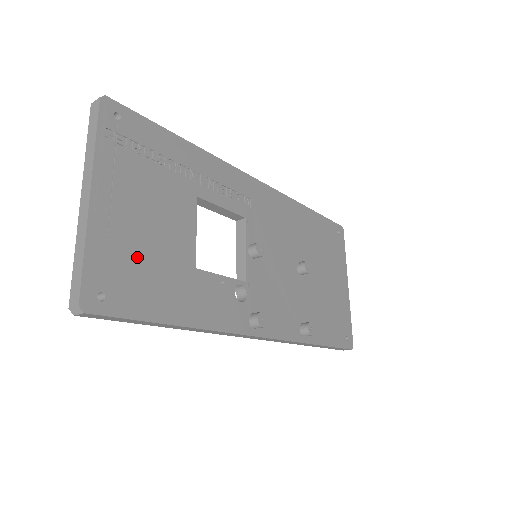
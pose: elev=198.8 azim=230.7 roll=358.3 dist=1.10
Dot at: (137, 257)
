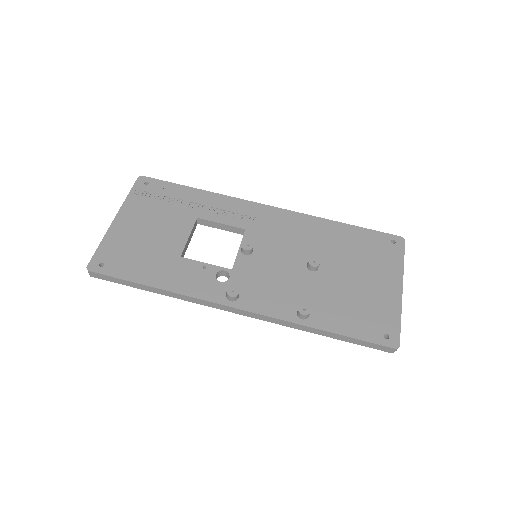
Dot at: (134, 248)
